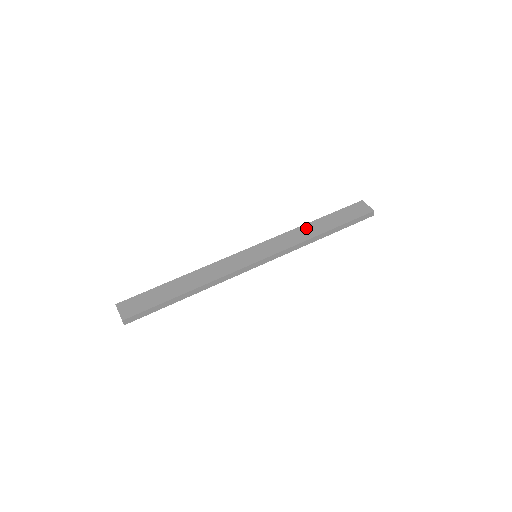
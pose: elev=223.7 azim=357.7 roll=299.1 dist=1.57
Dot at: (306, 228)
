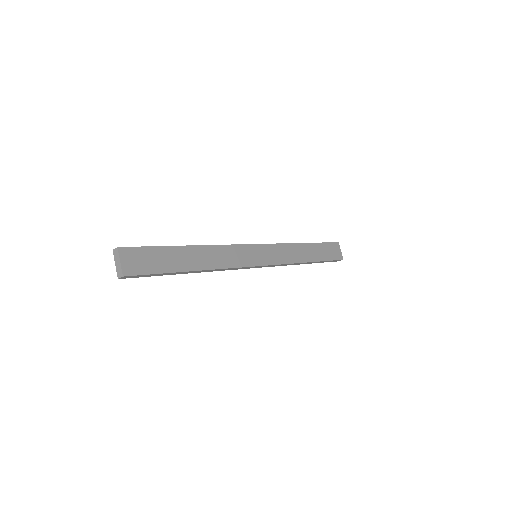
Dot at: (299, 248)
